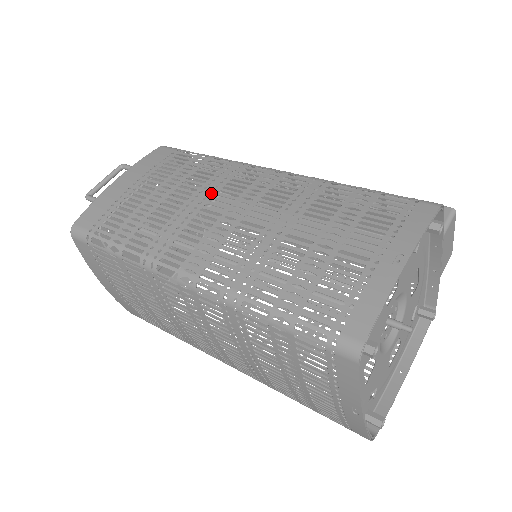
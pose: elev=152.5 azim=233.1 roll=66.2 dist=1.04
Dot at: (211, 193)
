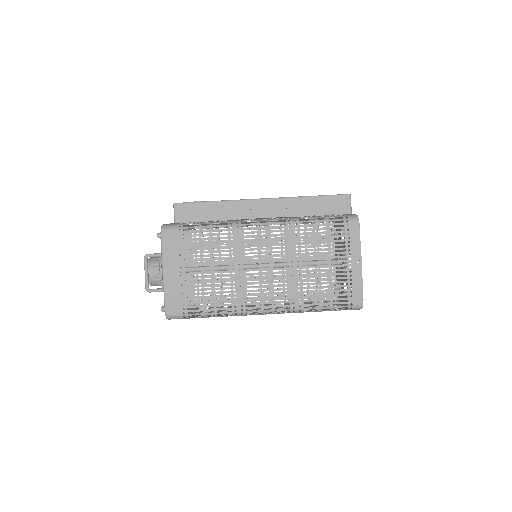
Dot at: (240, 259)
